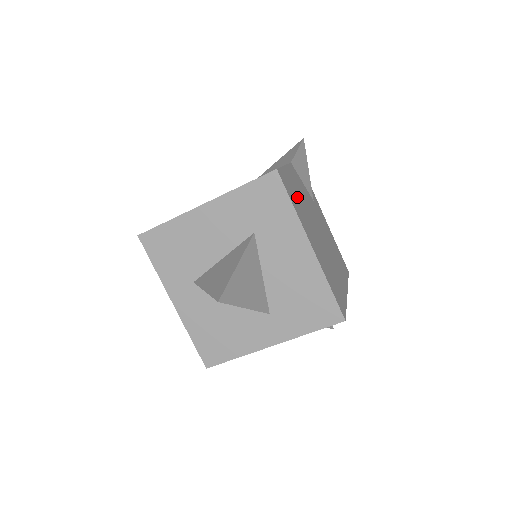
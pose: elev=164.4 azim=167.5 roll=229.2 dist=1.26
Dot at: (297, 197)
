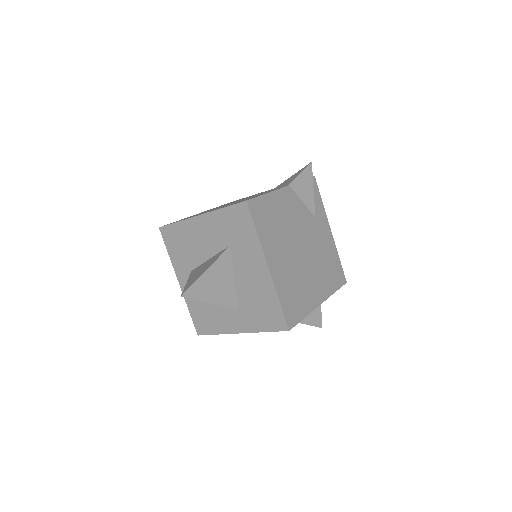
Dot at: (274, 221)
